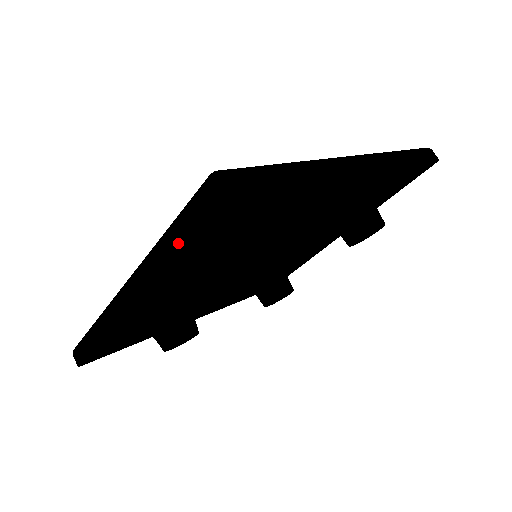
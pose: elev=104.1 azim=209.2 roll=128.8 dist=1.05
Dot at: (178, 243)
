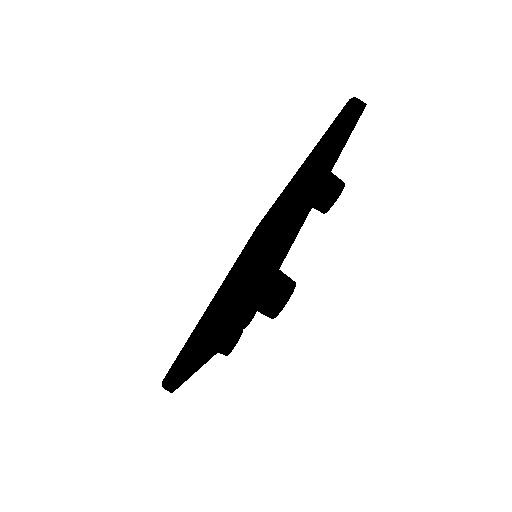
Dot at: (224, 342)
